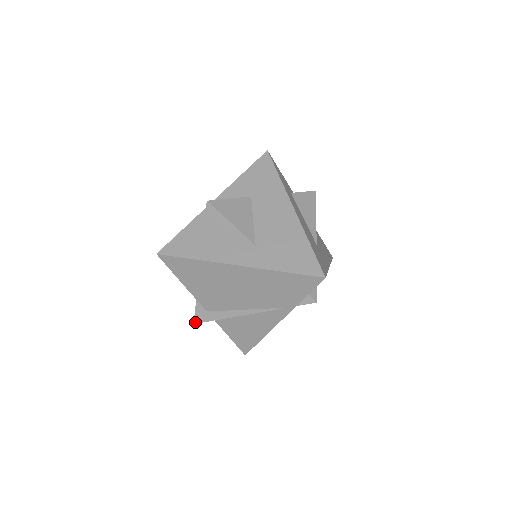
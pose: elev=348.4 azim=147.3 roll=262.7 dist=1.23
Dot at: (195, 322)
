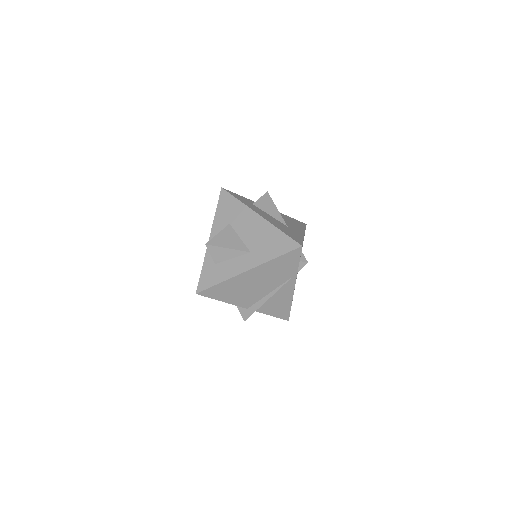
Dot at: (244, 320)
